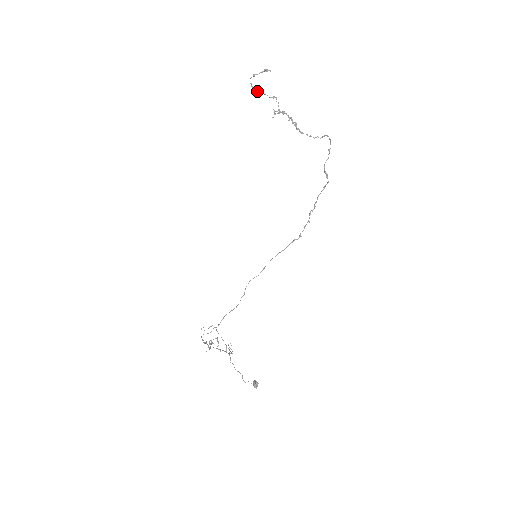
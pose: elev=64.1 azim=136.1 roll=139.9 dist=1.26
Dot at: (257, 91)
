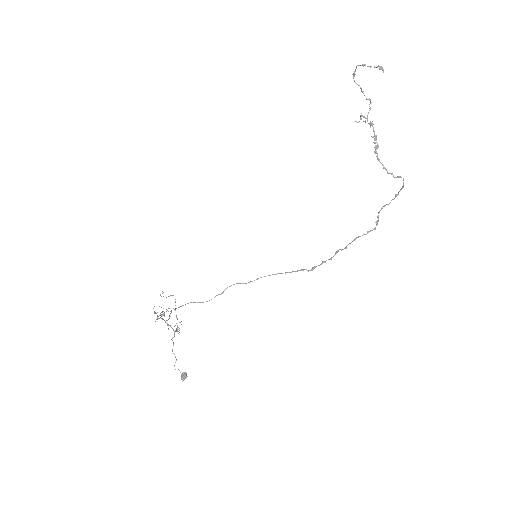
Dot at: (356, 83)
